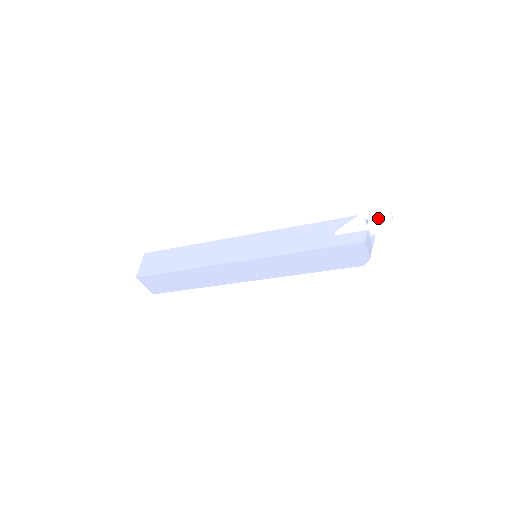
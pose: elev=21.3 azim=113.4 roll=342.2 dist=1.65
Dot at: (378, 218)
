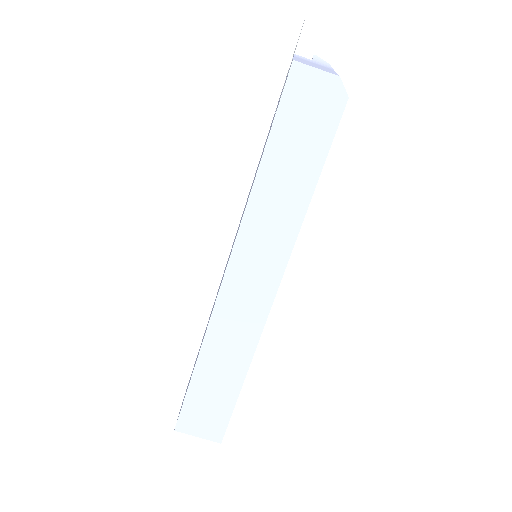
Dot at: (298, 40)
